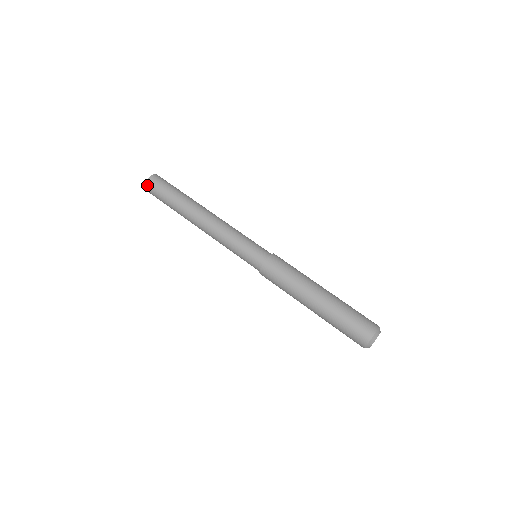
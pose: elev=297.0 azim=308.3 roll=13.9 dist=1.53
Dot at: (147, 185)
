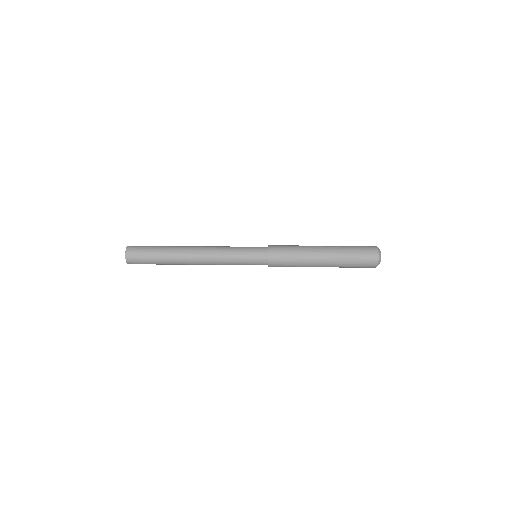
Dot at: (130, 247)
